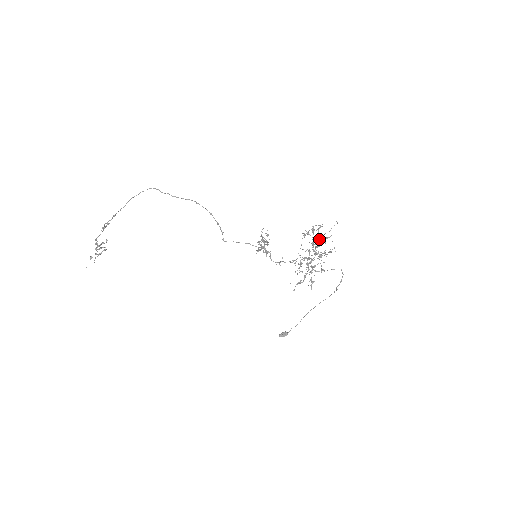
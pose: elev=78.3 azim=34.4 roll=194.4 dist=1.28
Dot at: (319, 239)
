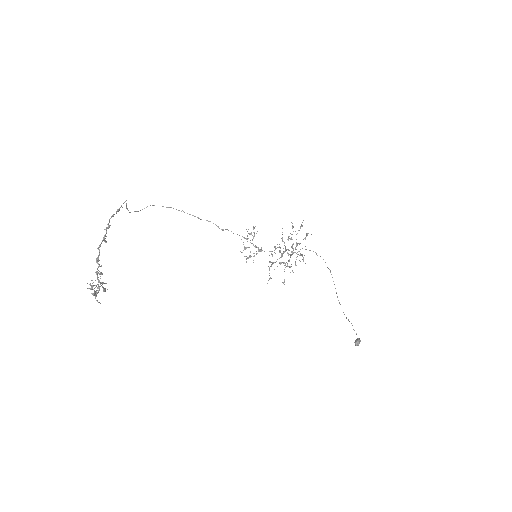
Dot at: (280, 251)
